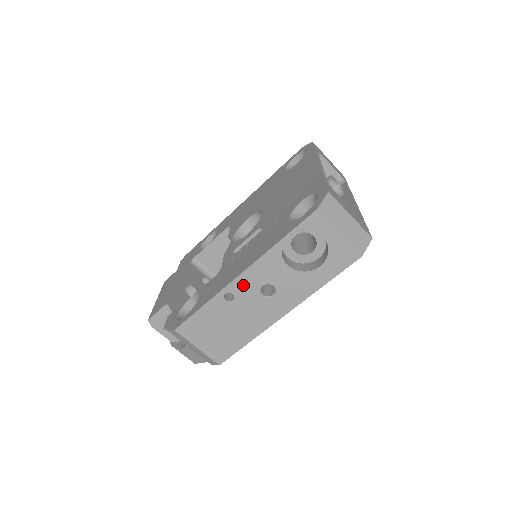
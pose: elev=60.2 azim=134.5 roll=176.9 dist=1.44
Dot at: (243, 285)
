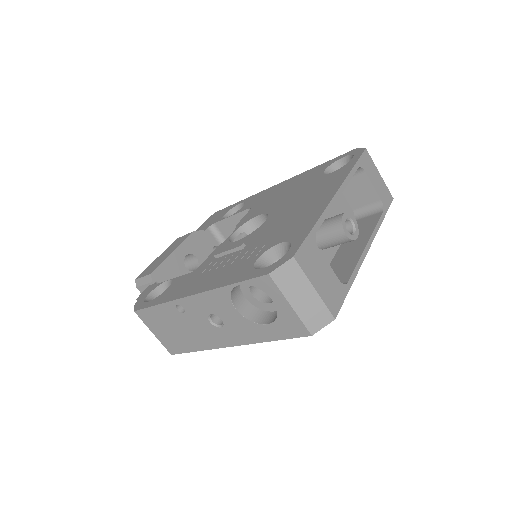
Dot at: (193, 305)
